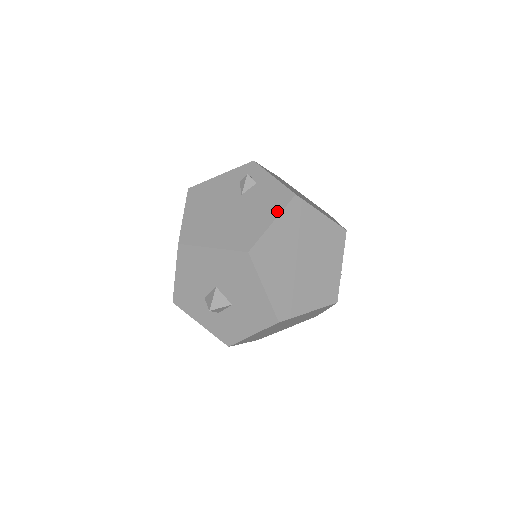
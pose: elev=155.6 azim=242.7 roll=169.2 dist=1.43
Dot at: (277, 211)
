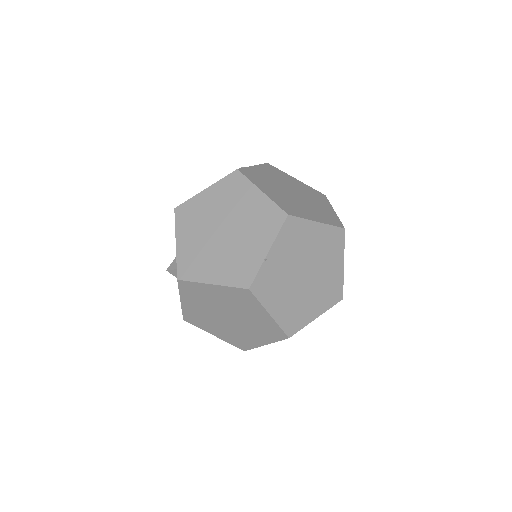
Dot at: (217, 182)
